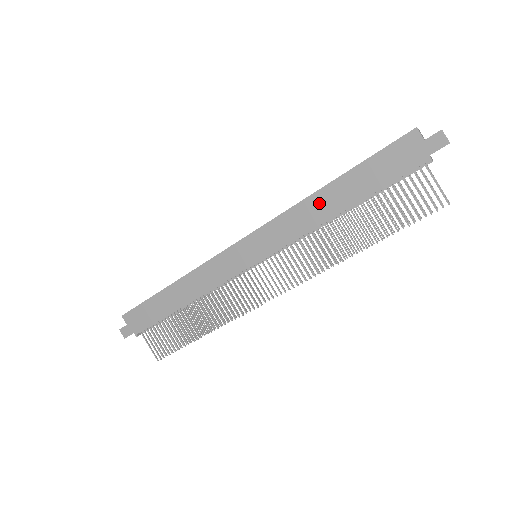
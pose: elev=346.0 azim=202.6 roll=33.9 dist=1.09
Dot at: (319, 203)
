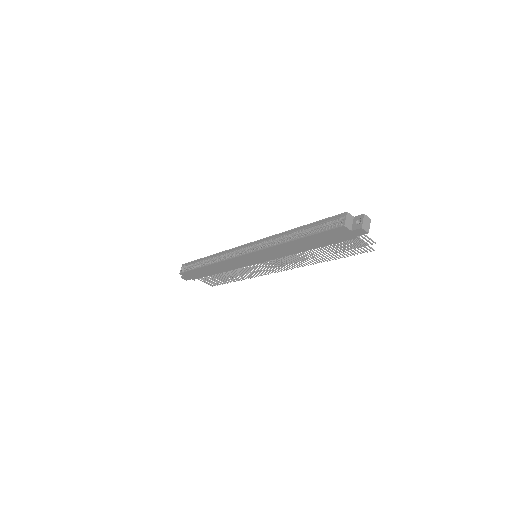
Dot at: (289, 247)
